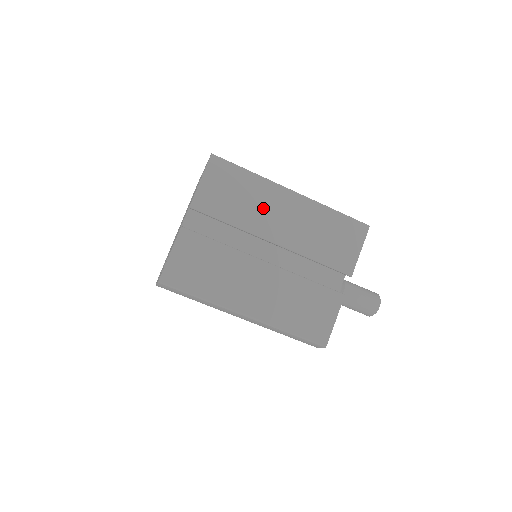
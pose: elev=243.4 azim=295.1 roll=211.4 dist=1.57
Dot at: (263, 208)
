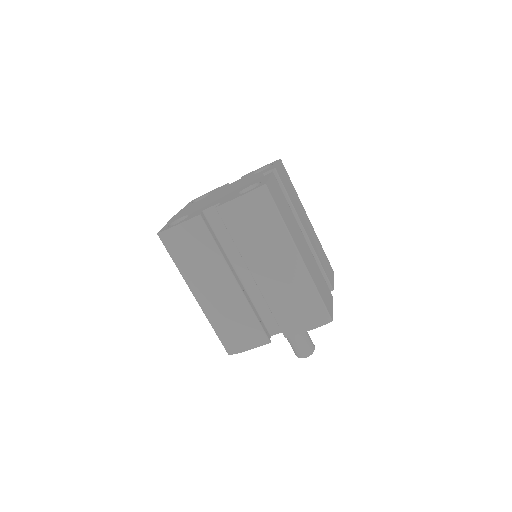
Dot at: (300, 209)
